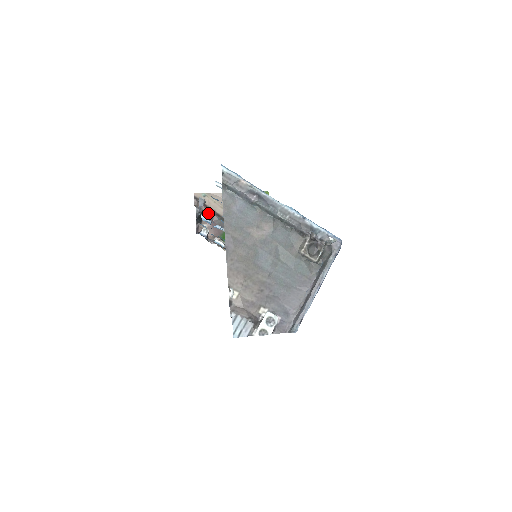
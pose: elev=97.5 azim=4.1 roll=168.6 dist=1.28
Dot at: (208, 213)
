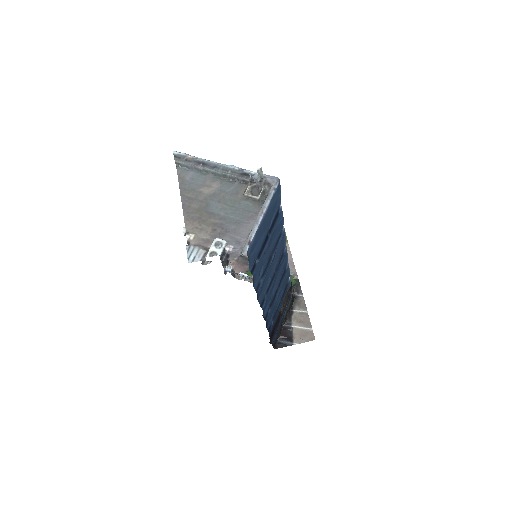
Dot at: occluded
